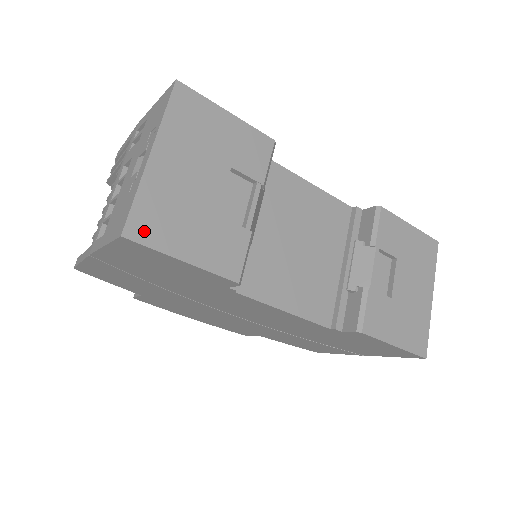
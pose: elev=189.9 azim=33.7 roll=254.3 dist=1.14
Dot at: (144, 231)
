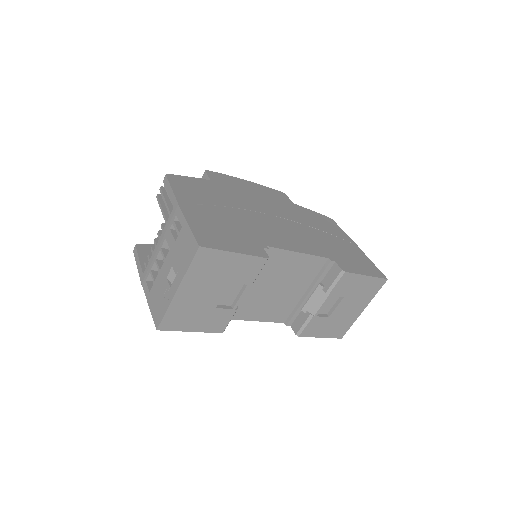
Dot at: (170, 325)
